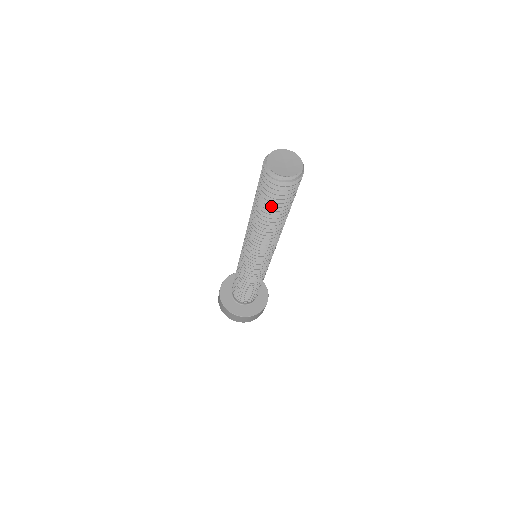
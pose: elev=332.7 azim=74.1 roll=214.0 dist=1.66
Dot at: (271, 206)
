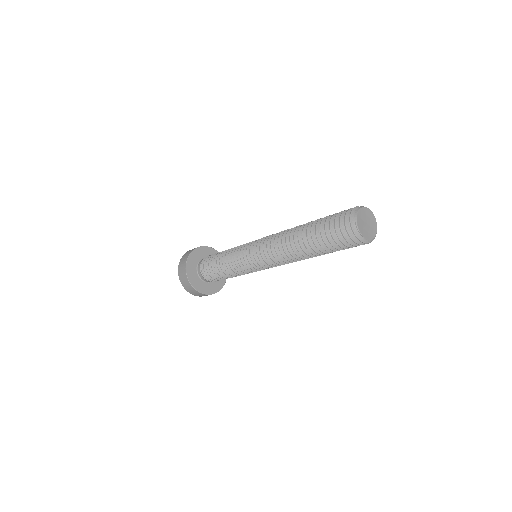
Dot at: occluded
